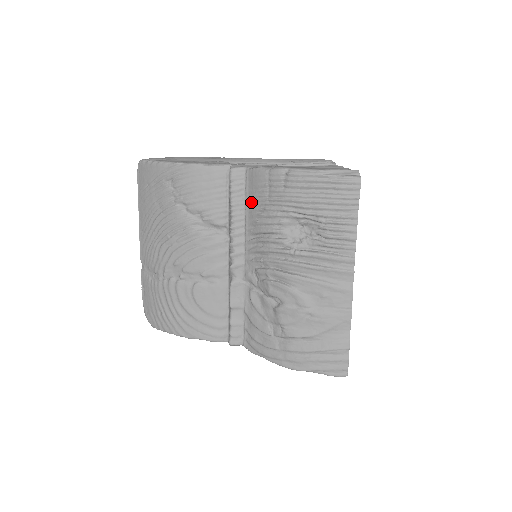
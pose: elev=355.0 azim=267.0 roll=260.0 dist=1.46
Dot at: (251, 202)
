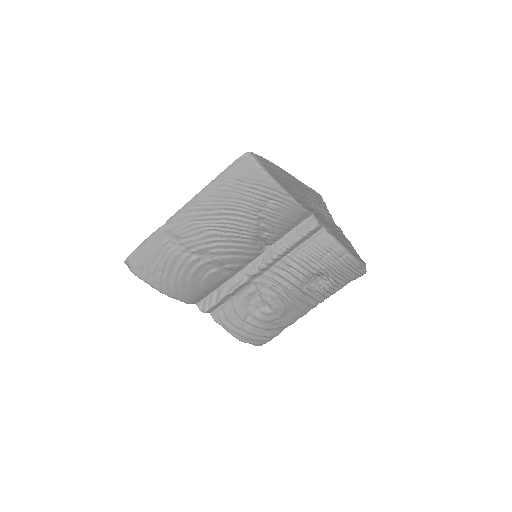
Dot at: (307, 249)
